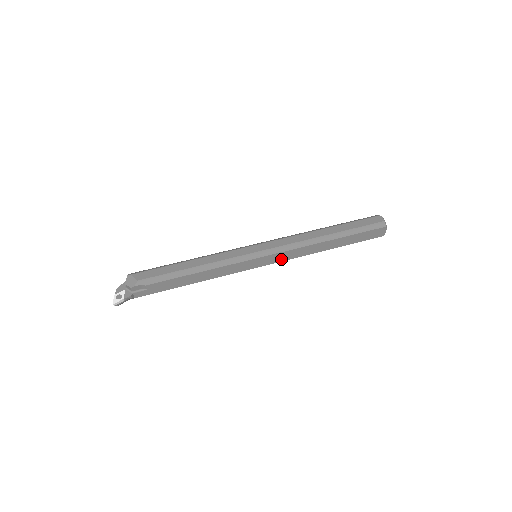
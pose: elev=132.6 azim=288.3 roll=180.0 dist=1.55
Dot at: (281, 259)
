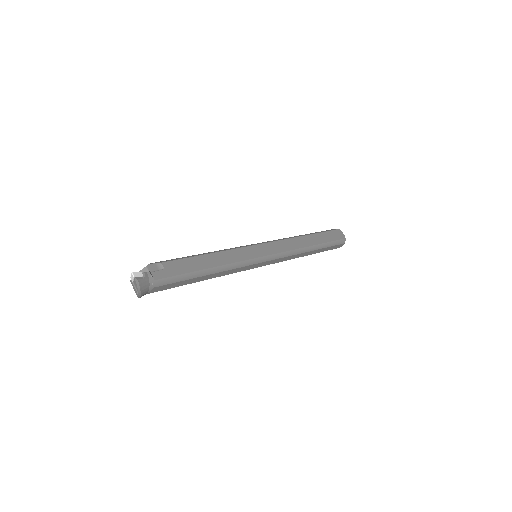
Dot at: (279, 250)
